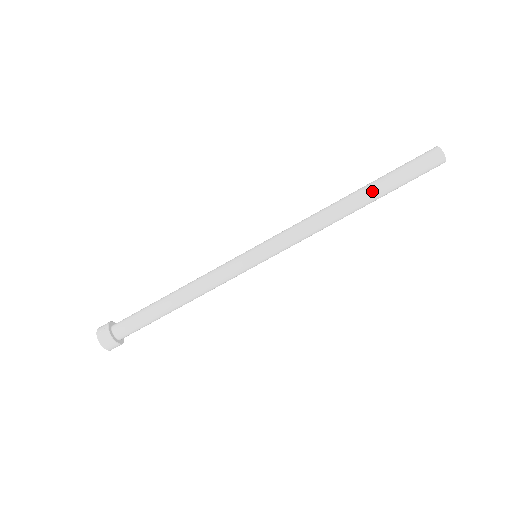
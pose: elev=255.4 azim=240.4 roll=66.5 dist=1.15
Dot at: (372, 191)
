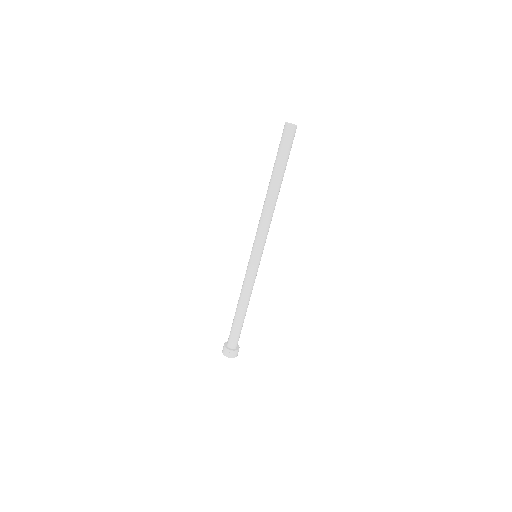
Dot at: (281, 178)
